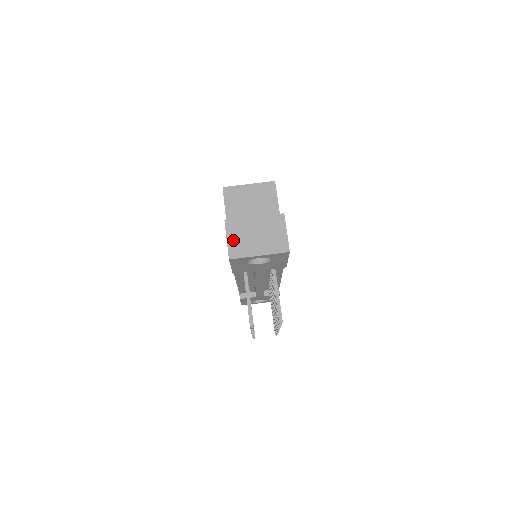
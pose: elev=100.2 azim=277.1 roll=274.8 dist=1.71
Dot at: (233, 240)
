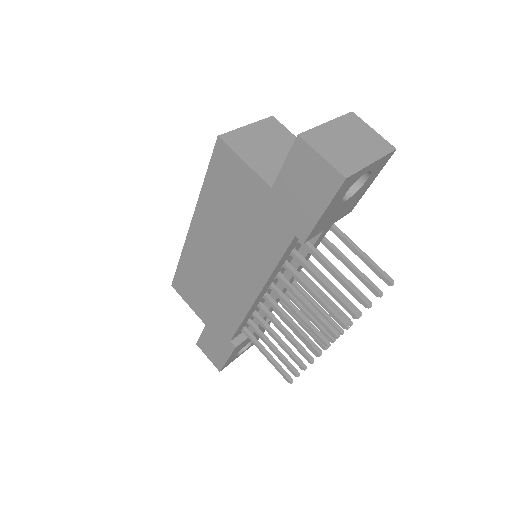
Dot at: (329, 154)
